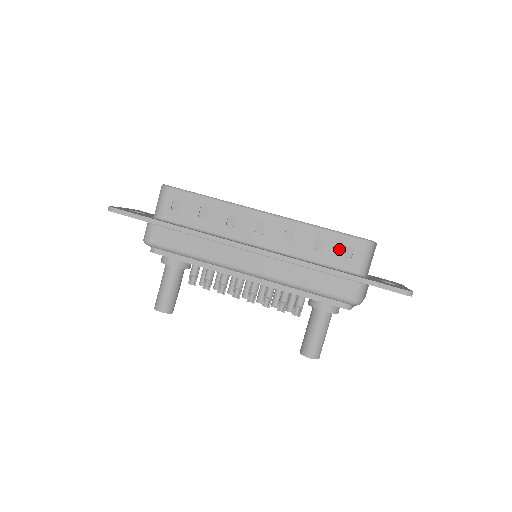
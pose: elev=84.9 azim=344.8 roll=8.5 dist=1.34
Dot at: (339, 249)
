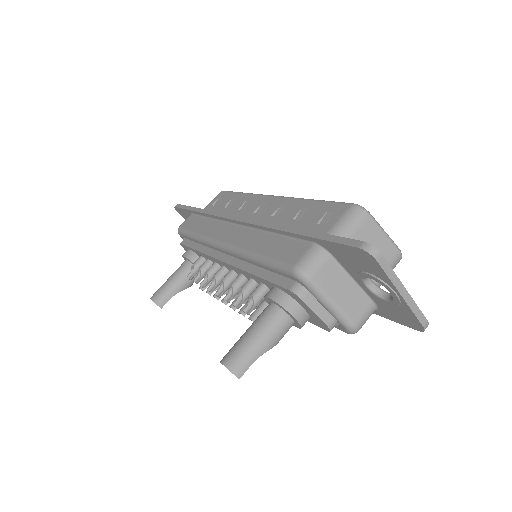
Dot at: (318, 216)
